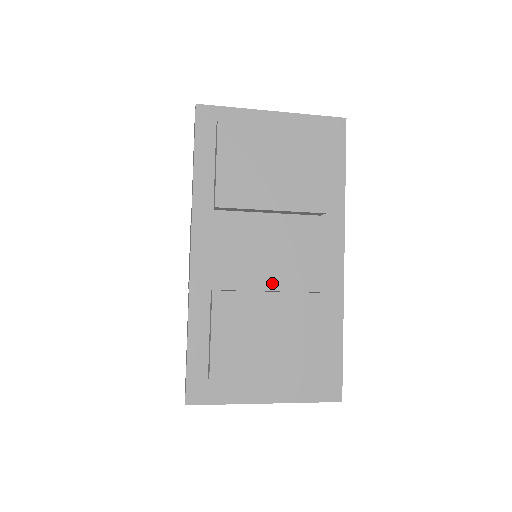
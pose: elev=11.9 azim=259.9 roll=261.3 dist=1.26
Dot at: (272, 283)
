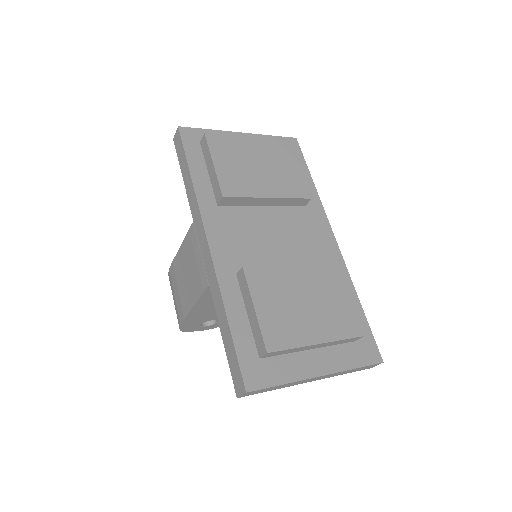
Dot at: (287, 263)
